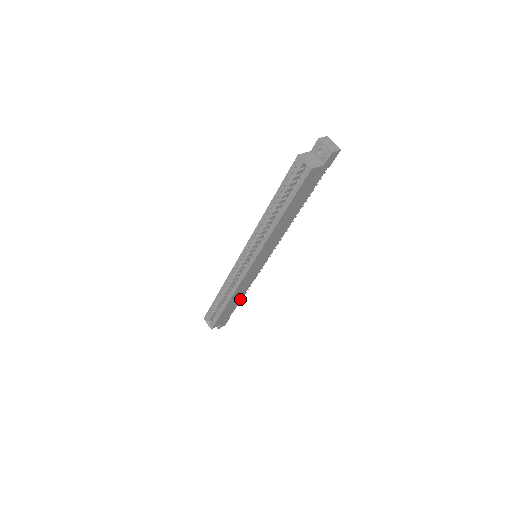
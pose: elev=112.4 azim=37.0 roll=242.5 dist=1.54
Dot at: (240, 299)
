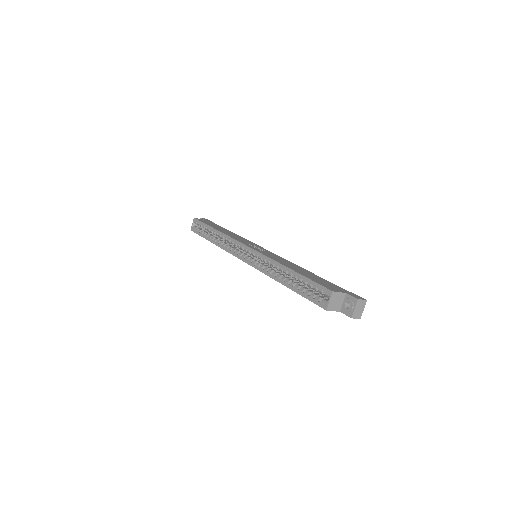
Dot at: occluded
